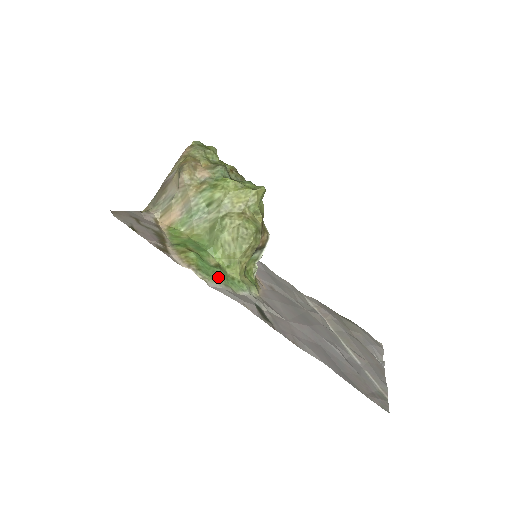
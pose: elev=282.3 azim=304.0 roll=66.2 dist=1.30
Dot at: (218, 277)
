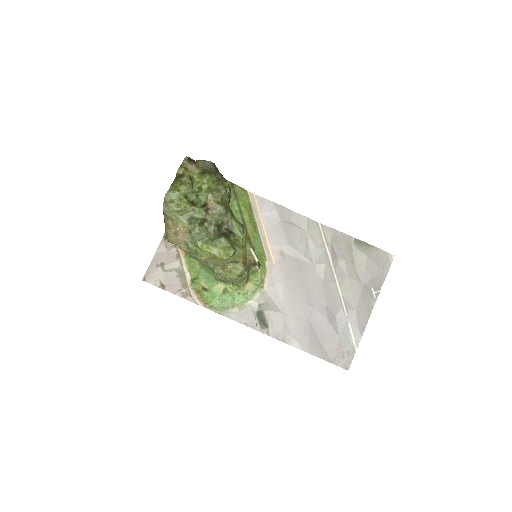
Dot at: (226, 304)
